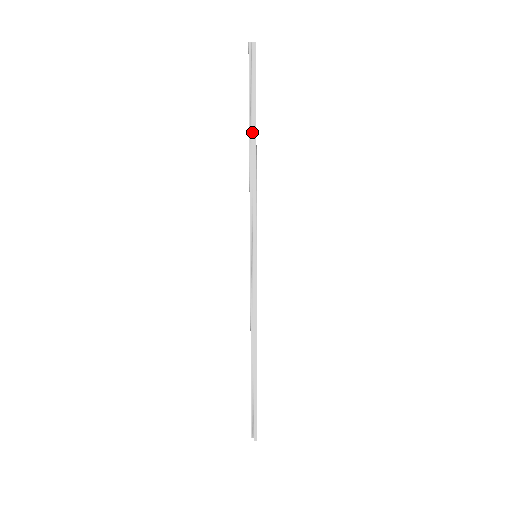
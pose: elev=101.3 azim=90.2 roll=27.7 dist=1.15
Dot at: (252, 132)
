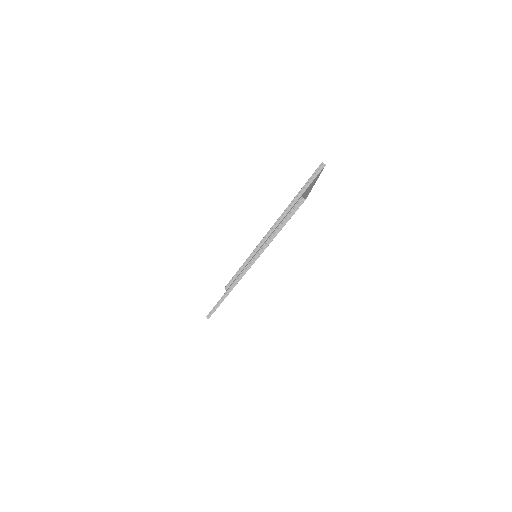
Dot at: (278, 229)
